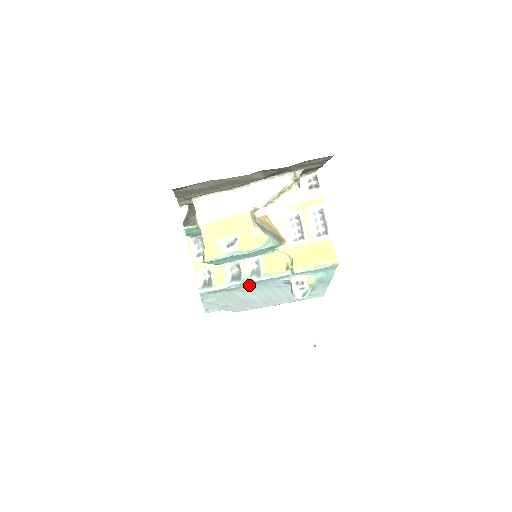
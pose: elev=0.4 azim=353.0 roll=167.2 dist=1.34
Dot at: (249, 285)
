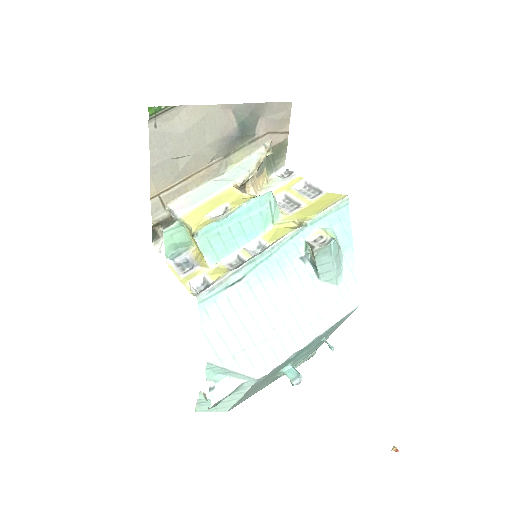
Dot at: (259, 267)
